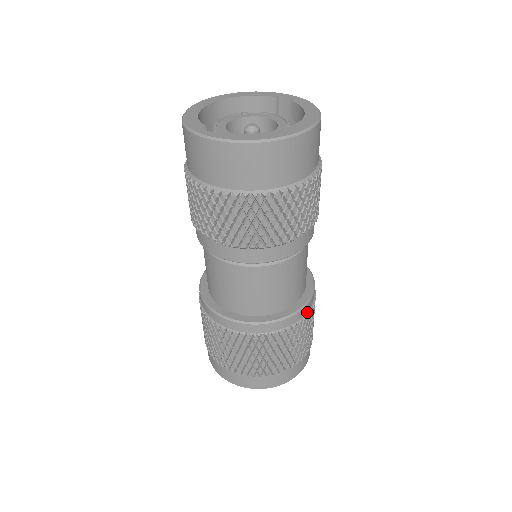
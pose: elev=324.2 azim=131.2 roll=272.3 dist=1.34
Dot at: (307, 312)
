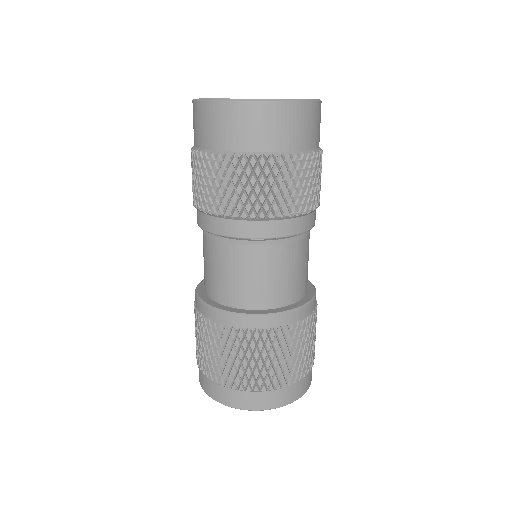
Dot at: occluded
